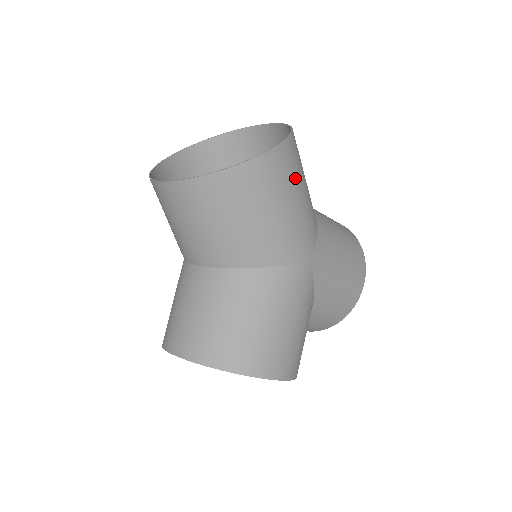
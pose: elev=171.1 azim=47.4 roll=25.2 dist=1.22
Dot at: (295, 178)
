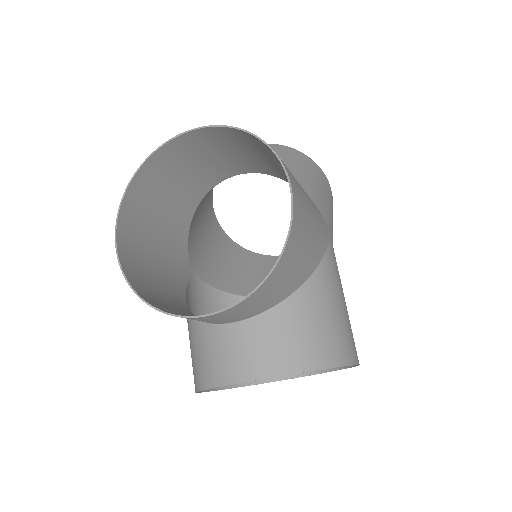
Dot at: (332, 210)
